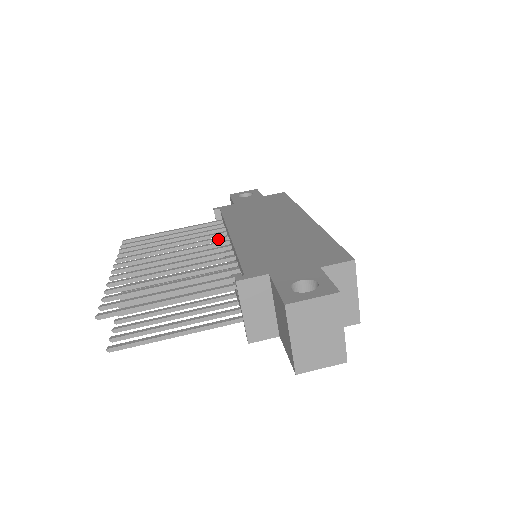
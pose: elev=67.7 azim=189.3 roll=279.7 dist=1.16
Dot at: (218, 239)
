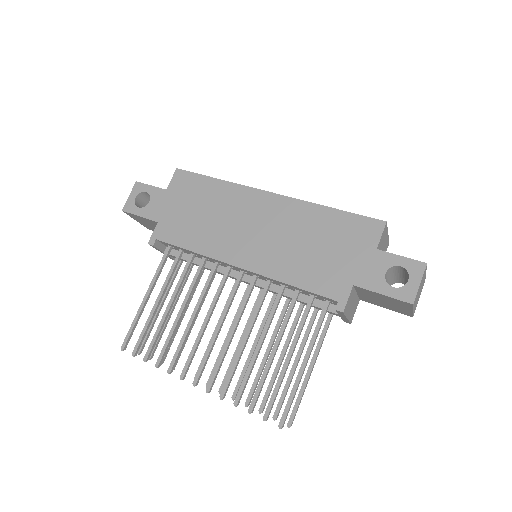
Dot at: (214, 273)
